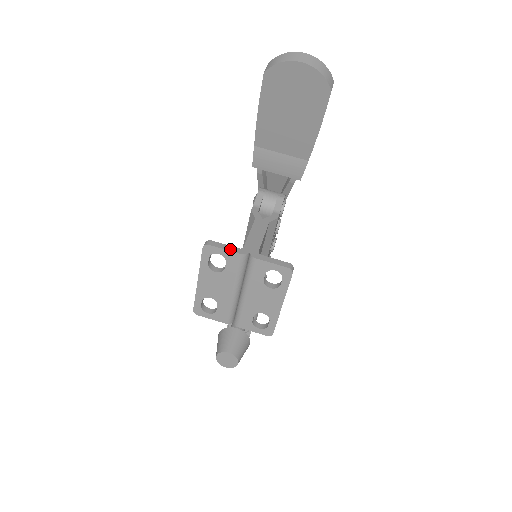
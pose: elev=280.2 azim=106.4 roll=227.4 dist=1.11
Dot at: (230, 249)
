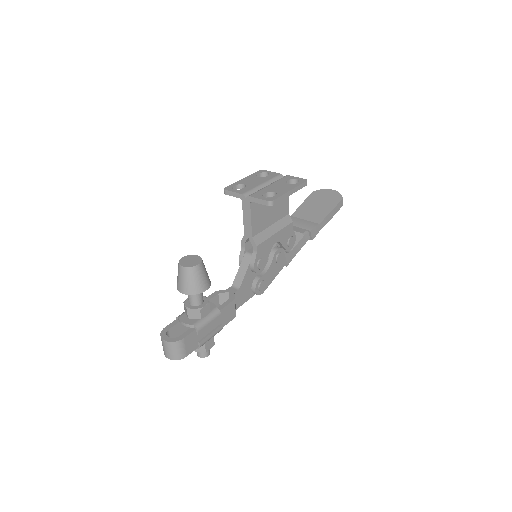
Dot at: occluded
